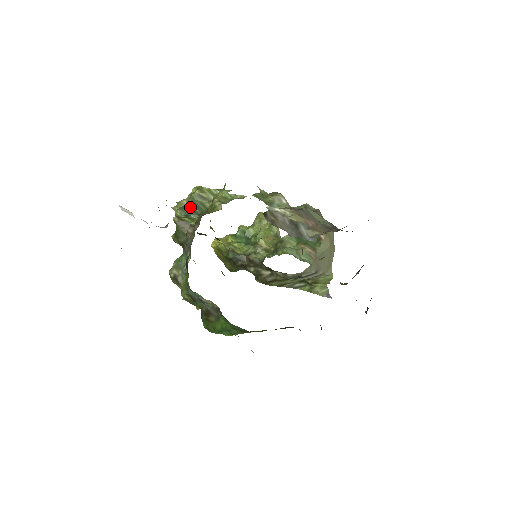
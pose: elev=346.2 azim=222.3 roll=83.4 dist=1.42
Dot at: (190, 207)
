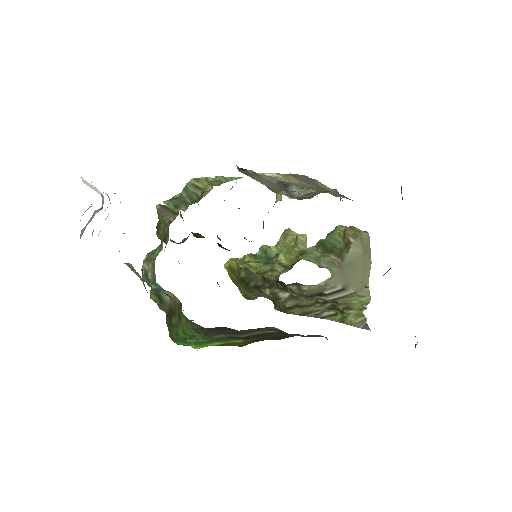
Dot at: (181, 198)
